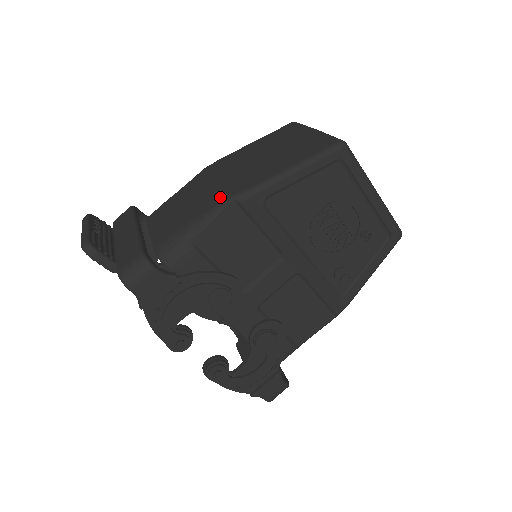
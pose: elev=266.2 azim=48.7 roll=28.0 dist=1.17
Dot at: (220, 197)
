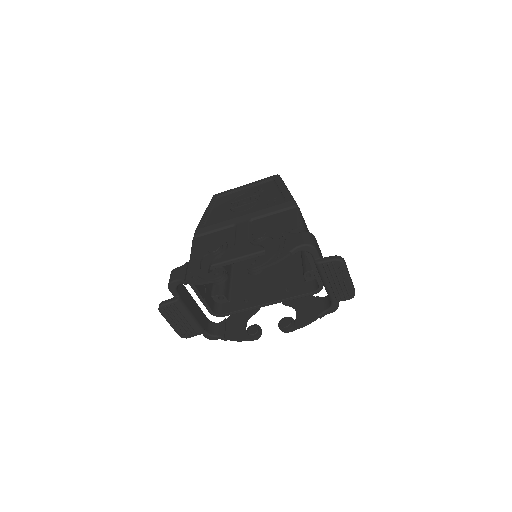
Dot at: occluded
